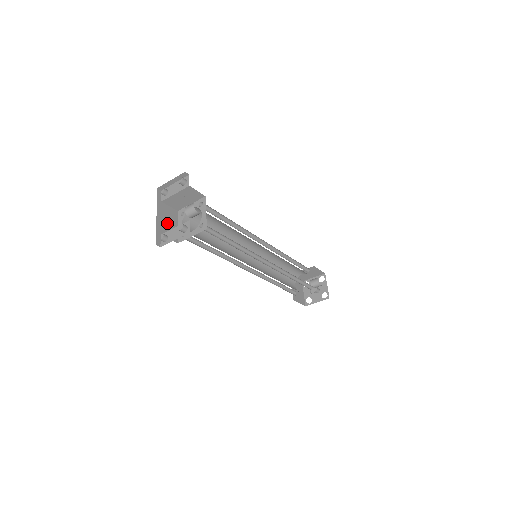
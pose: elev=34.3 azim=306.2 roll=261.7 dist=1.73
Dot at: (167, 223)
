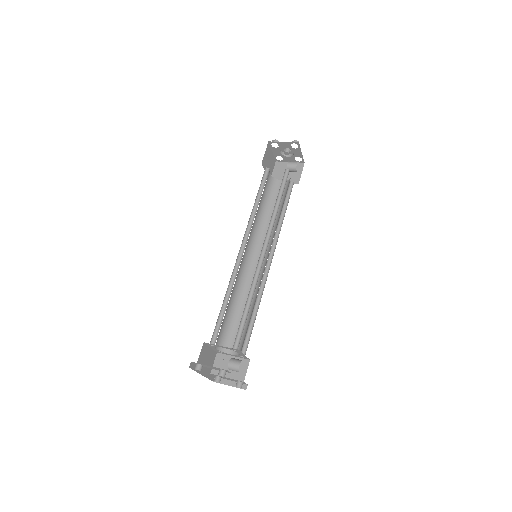
Dot at: (207, 362)
